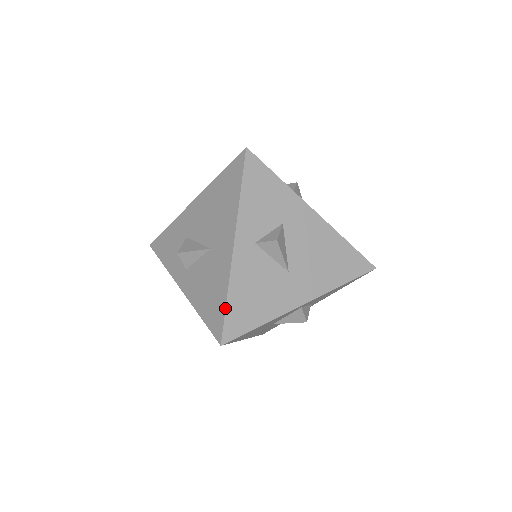
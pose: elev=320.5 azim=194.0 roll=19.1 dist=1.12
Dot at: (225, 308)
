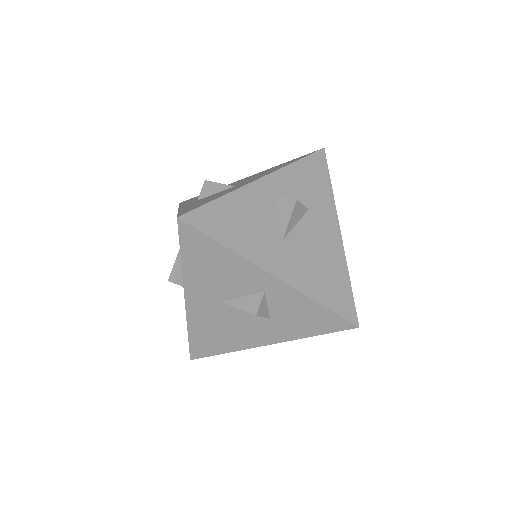
Dot at: (177, 214)
